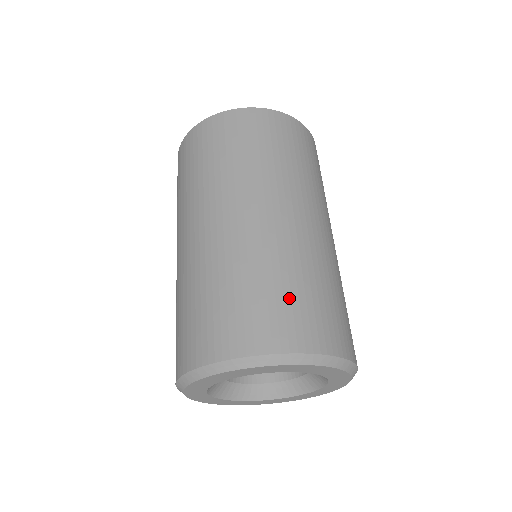
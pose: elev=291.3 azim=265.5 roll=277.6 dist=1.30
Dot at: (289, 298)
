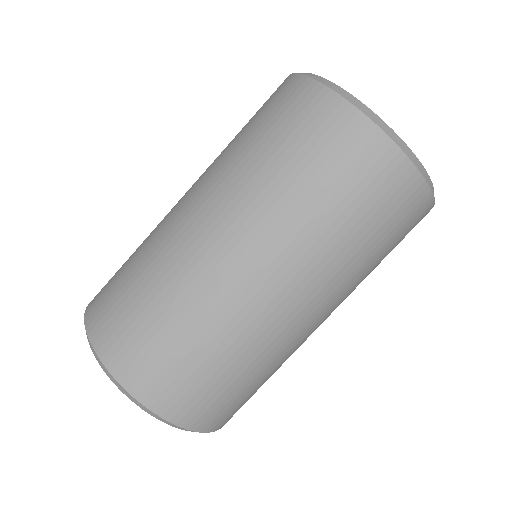
Dot at: (213, 382)
